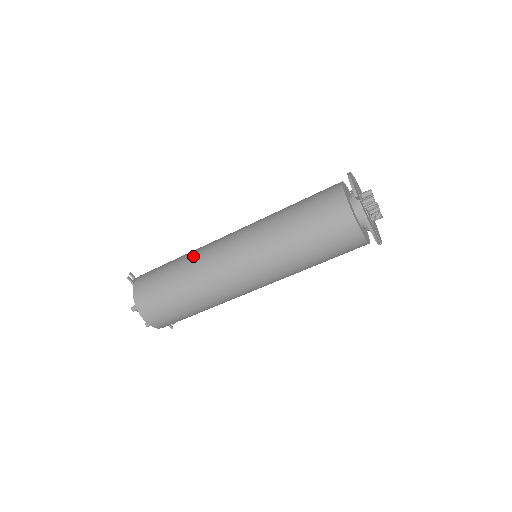
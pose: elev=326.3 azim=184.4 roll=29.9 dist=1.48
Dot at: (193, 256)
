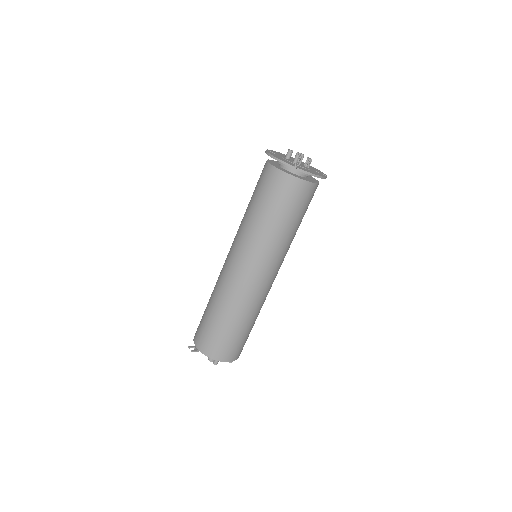
Dot at: (221, 297)
